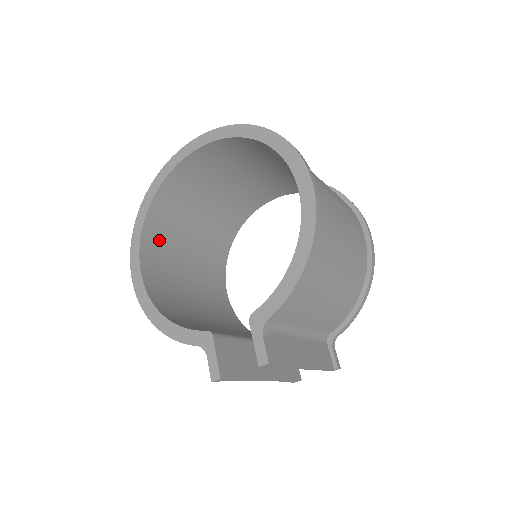
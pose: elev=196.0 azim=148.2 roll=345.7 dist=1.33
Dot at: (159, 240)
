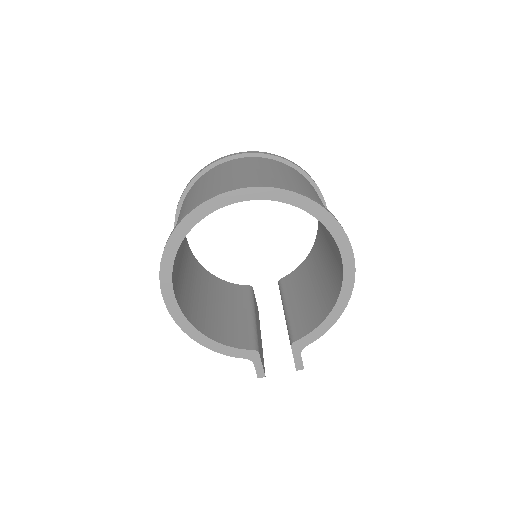
Dot at: (175, 258)
